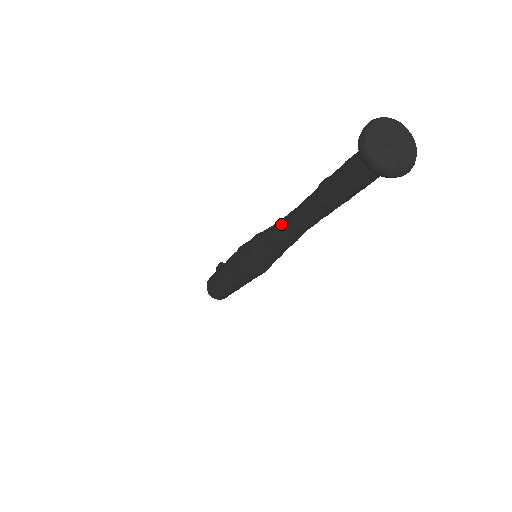
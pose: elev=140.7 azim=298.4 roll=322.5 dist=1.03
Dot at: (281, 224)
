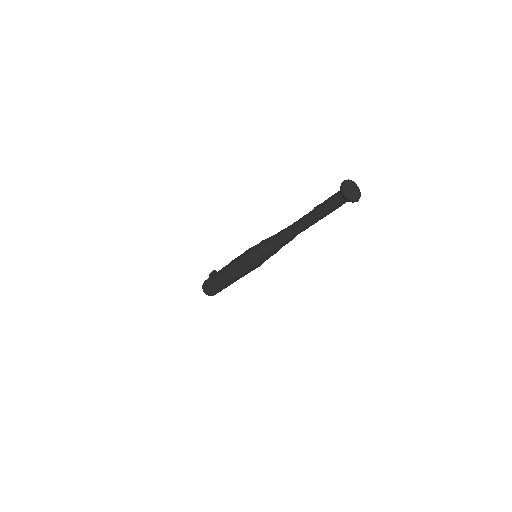
Dot at: (286, 230)
